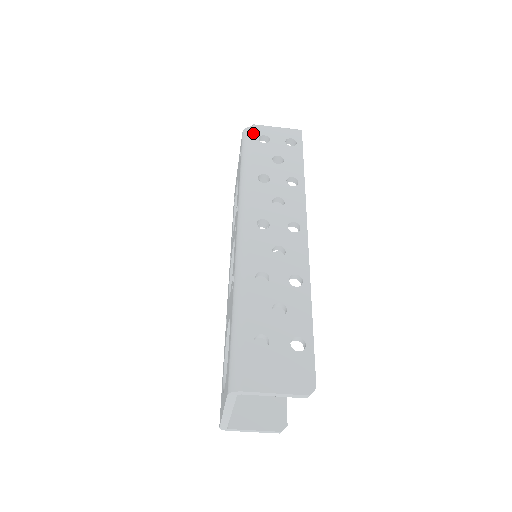
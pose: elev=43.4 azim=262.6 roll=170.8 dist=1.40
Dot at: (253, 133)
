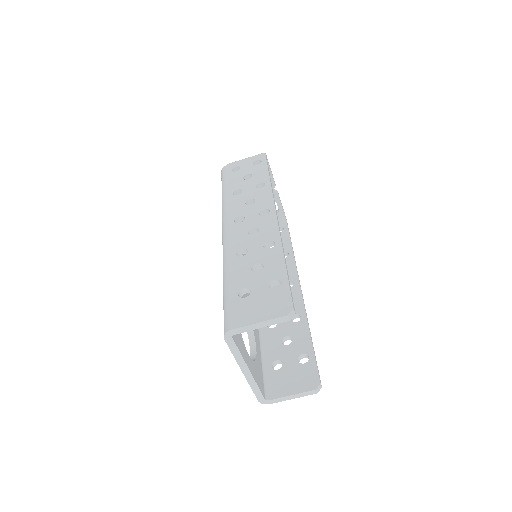
Dot at: (227, 169)
